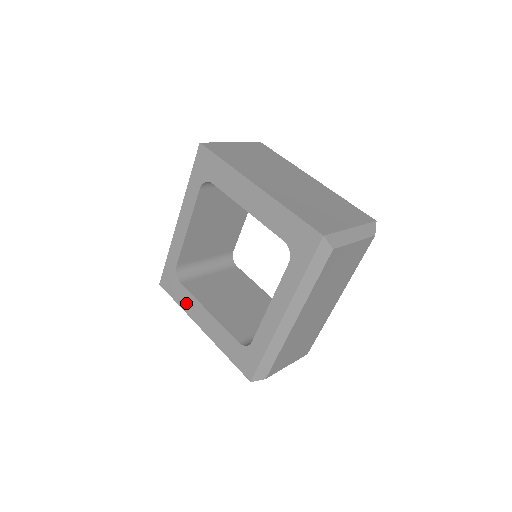
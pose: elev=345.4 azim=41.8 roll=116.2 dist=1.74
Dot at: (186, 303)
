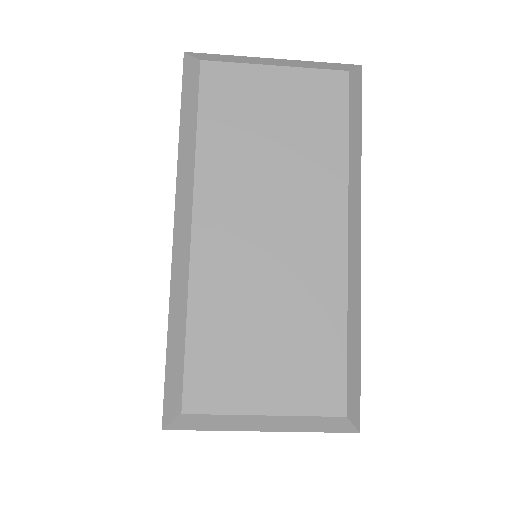
Dot at: occluded
